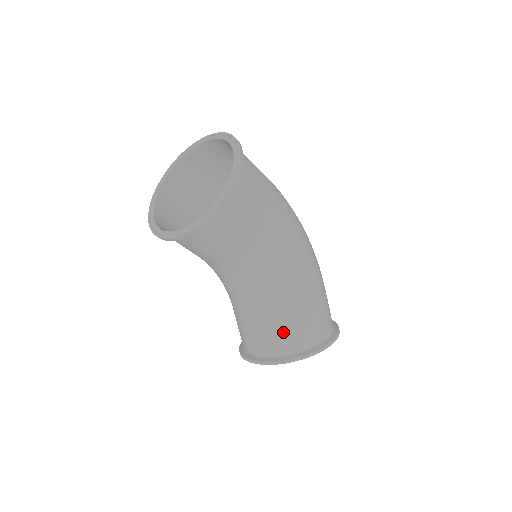
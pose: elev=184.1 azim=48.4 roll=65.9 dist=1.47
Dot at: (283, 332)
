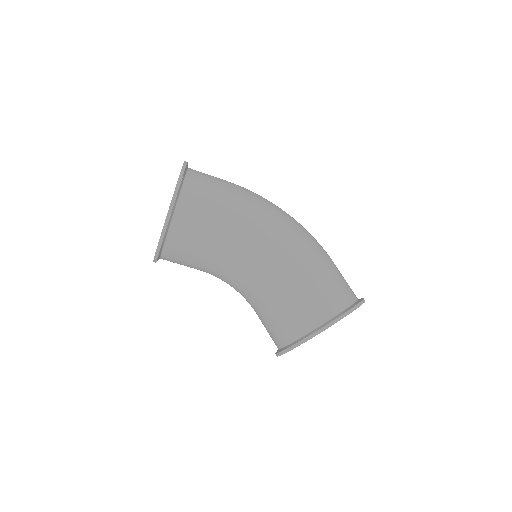
Dot at: (287, 316)
